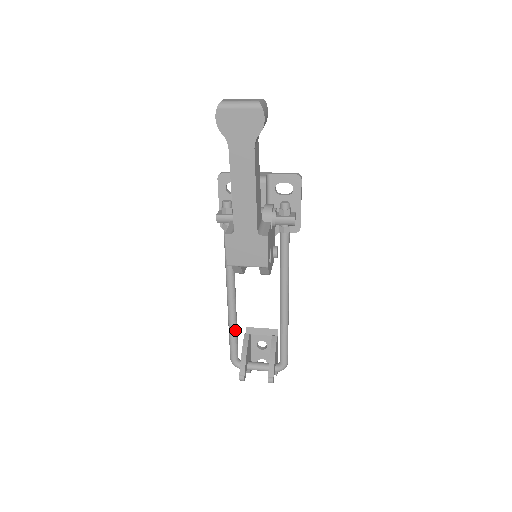
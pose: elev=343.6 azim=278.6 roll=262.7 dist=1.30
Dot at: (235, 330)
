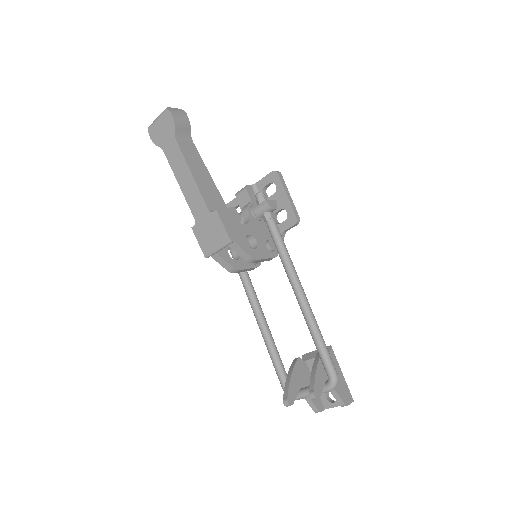
Dot at: (273, 349)
